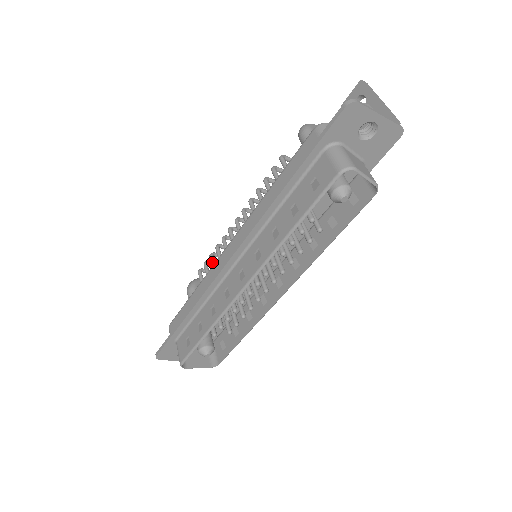
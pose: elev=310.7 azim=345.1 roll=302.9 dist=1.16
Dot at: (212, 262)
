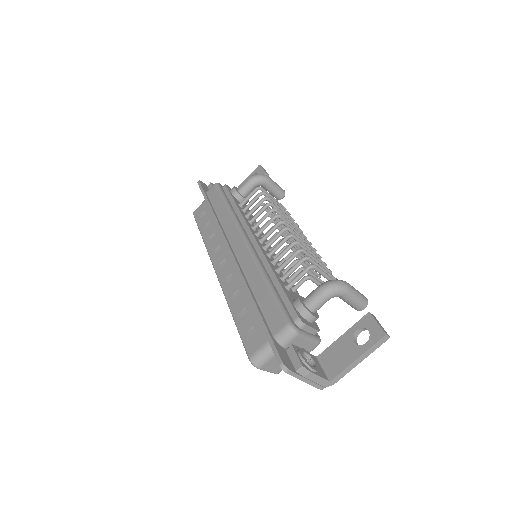
Dot at: (257, 205)
